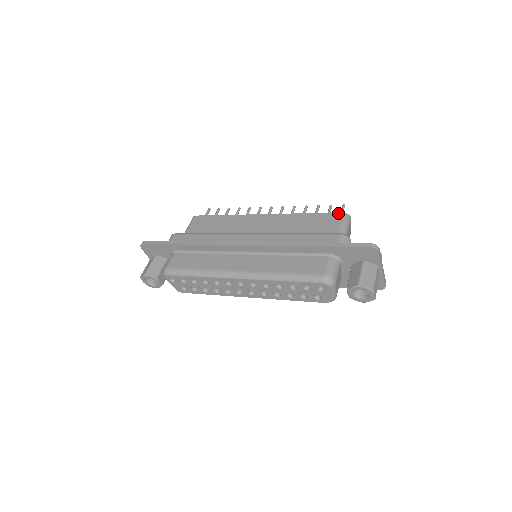
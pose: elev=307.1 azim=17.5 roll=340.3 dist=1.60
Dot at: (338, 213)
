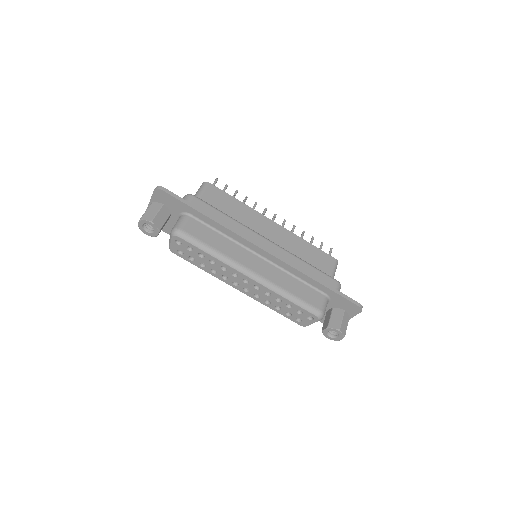
Dot at: (333, 257)
